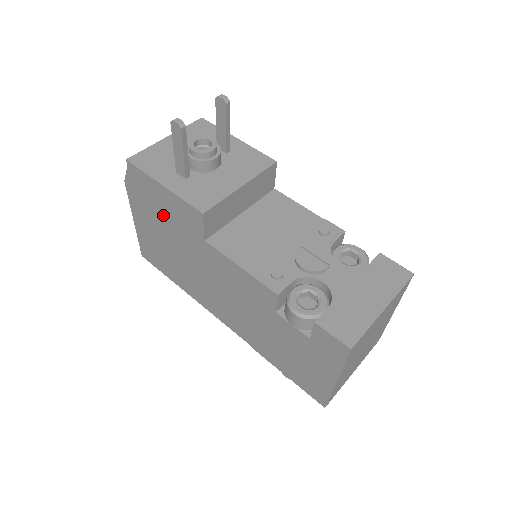
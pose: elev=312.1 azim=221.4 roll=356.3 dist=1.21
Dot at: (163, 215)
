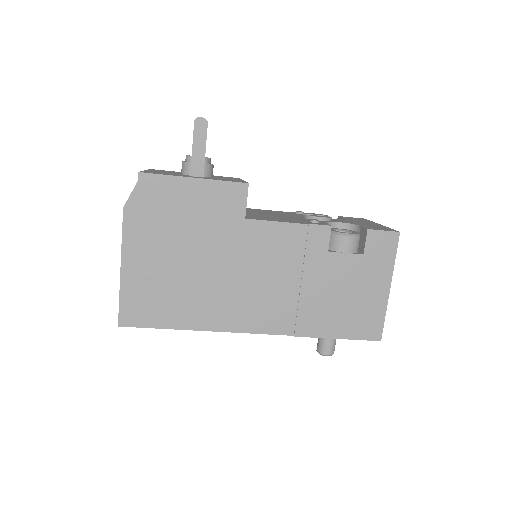
Dot at: (185, 221)
